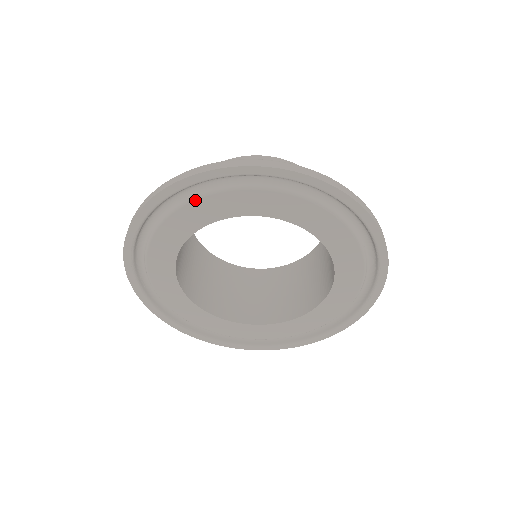
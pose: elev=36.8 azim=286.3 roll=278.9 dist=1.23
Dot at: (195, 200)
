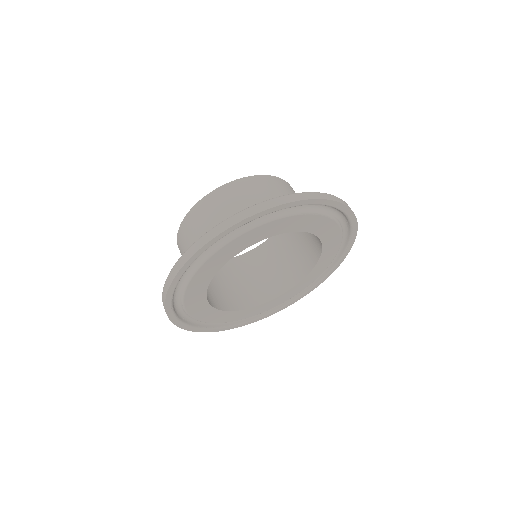
Dot at: (212, 255)
